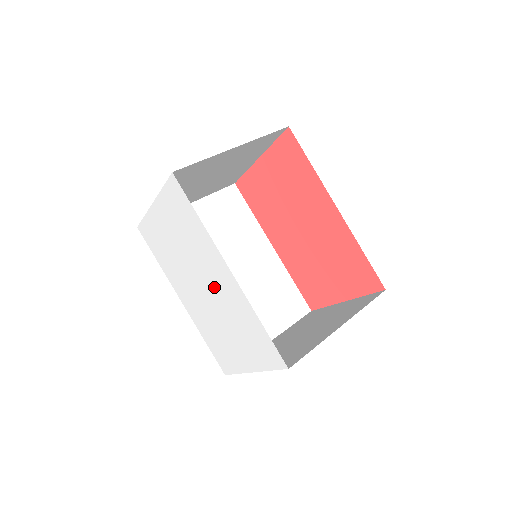
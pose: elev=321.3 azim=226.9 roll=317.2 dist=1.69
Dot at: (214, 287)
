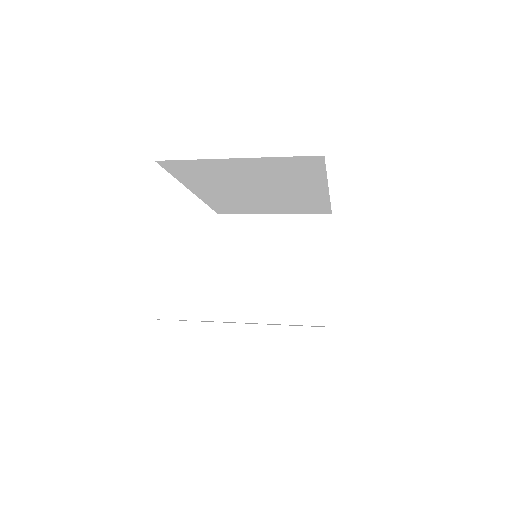
Dot at: occluded
